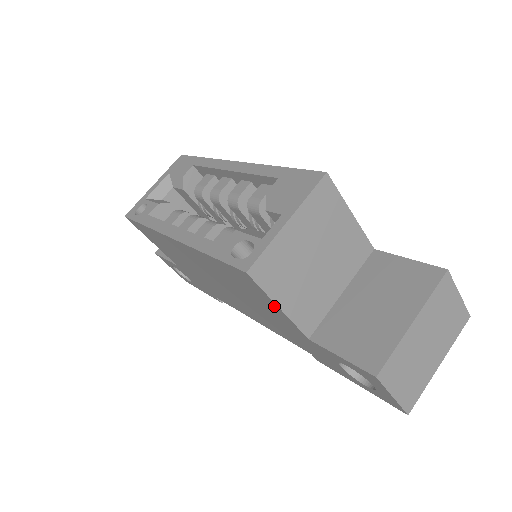
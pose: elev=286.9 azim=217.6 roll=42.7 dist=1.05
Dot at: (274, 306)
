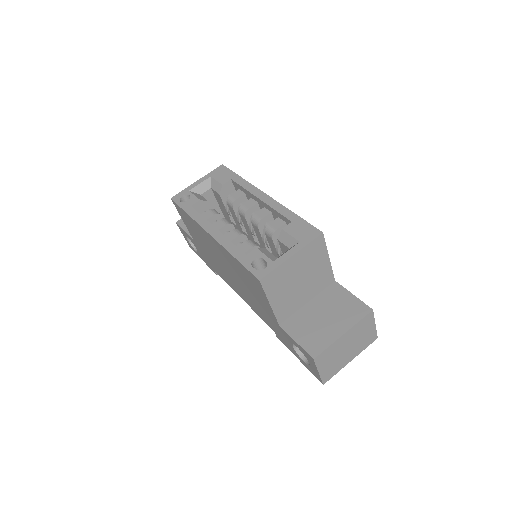
Dot at: (266, 301)
